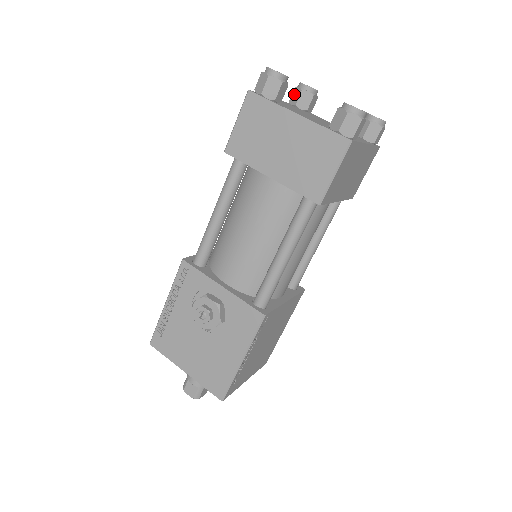
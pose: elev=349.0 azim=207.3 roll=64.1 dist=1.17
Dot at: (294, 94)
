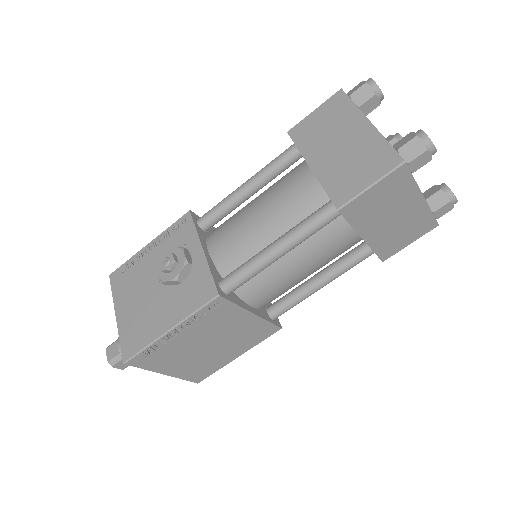
Dot at: (386, 139)
